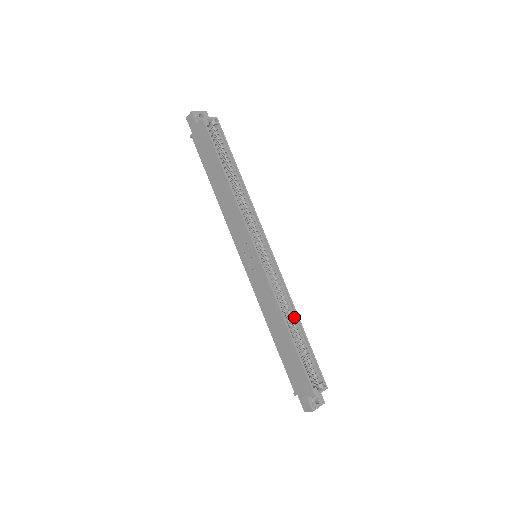
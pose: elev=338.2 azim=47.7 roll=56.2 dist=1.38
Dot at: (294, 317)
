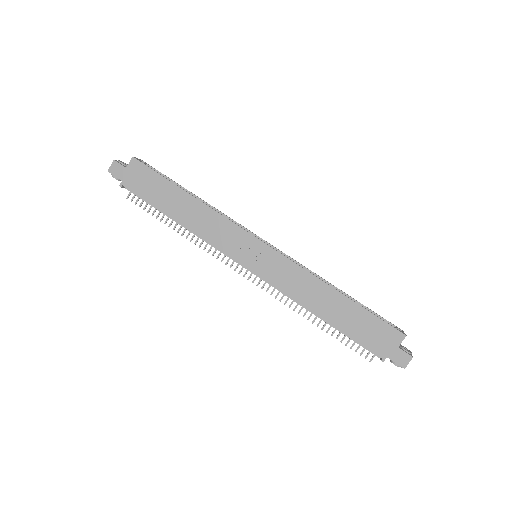
Dot at: occluded
